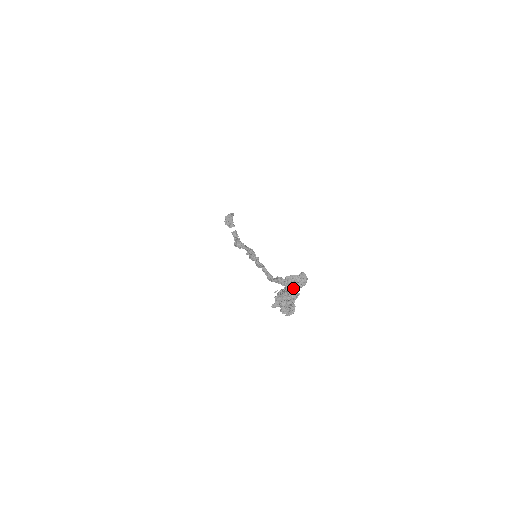
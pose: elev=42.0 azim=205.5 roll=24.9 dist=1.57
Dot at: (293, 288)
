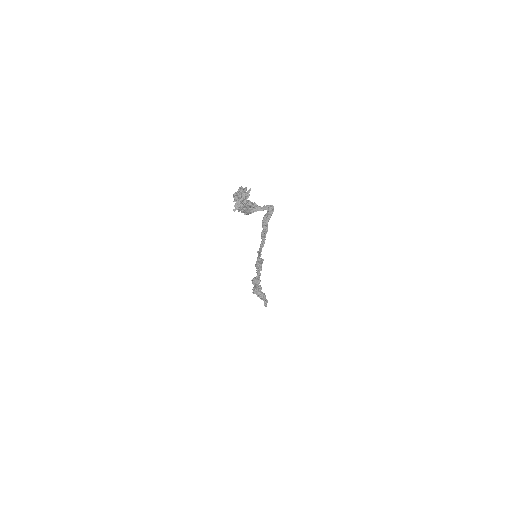
Dot at: (254, 203)
